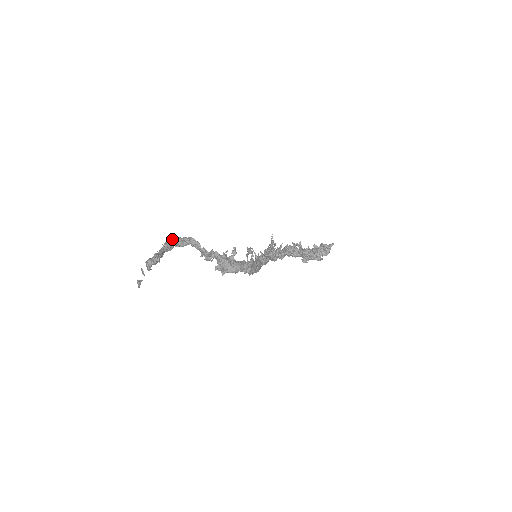
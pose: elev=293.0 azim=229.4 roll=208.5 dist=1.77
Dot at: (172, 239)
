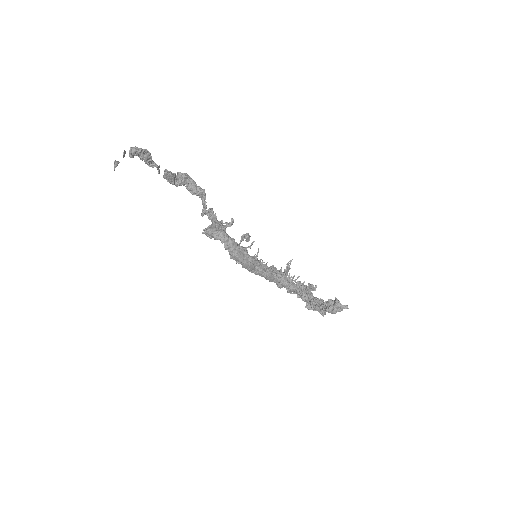
Dot at: (186, 176)
